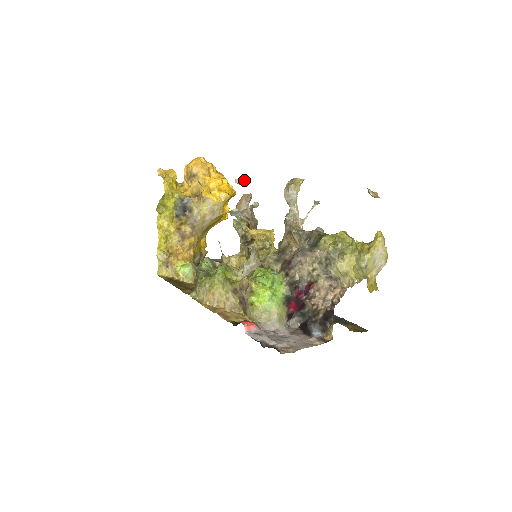
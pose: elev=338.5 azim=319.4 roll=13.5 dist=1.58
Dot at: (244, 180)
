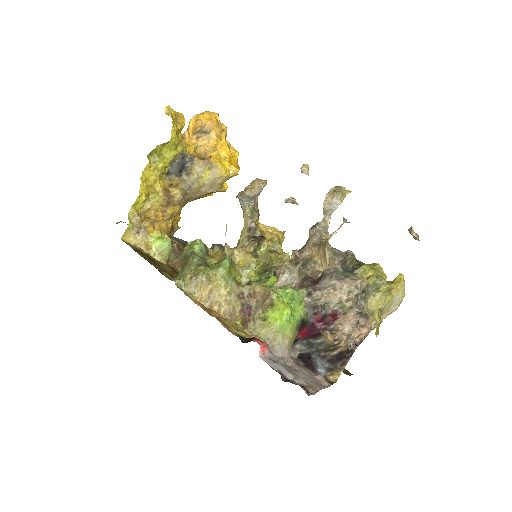
Dot at: (308, 169)
